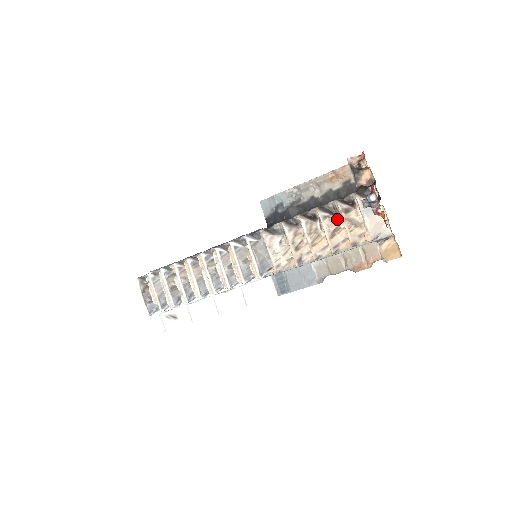
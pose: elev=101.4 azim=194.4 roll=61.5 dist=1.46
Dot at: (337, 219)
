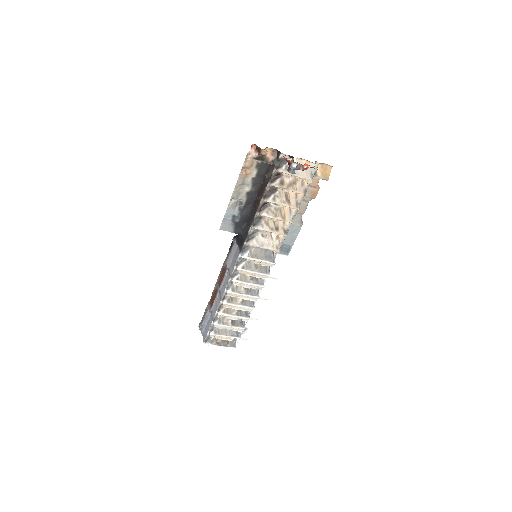
Dot at: (280, 191)
